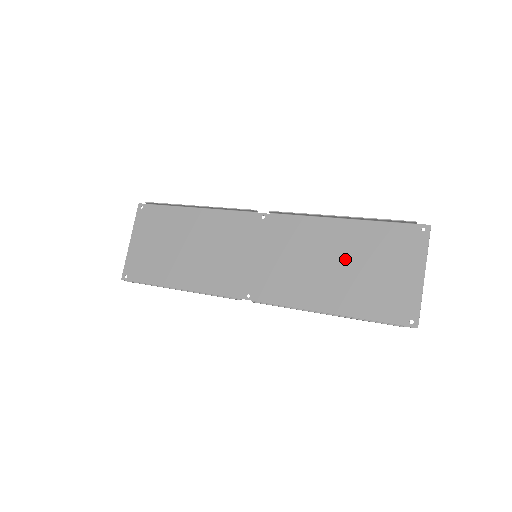
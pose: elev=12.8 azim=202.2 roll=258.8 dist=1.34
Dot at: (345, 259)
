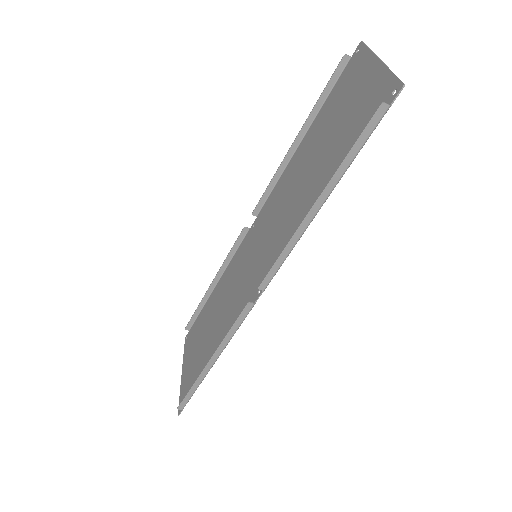
Dot at: (314, 155)
